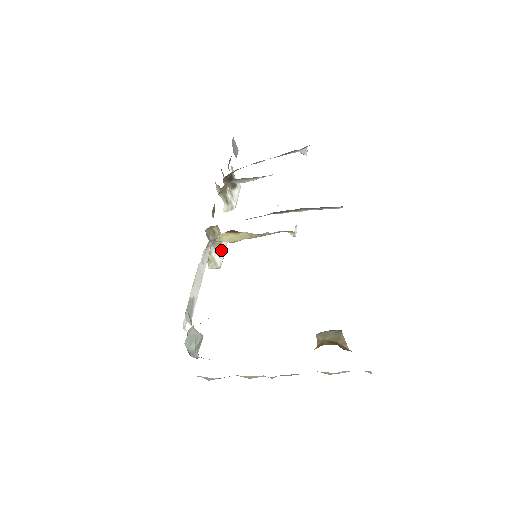
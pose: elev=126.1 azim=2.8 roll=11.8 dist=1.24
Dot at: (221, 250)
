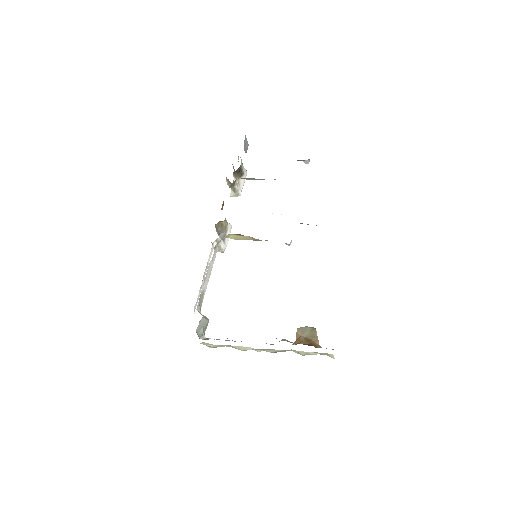
Dot at: occluded
